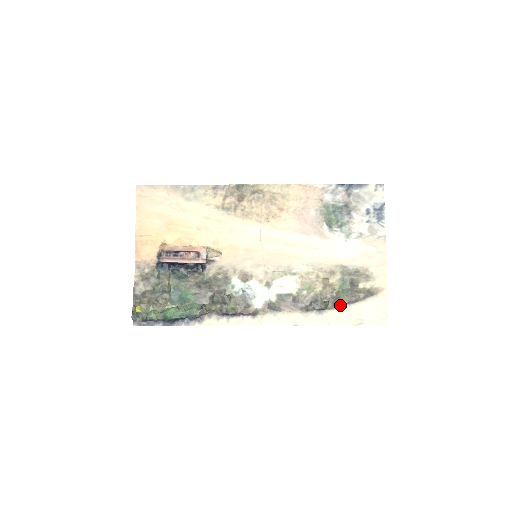
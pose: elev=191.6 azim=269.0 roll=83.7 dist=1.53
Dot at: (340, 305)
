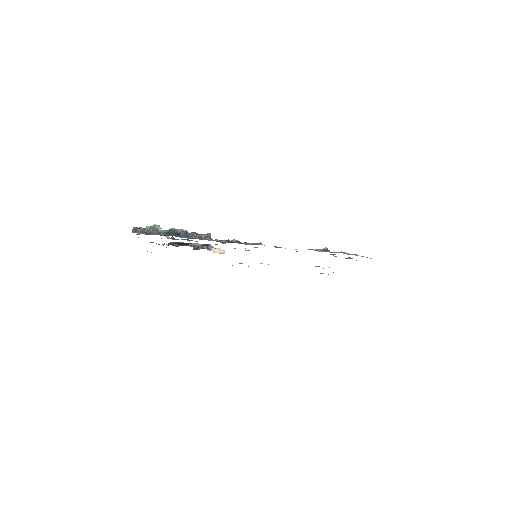
Dot at: (342, 252)
